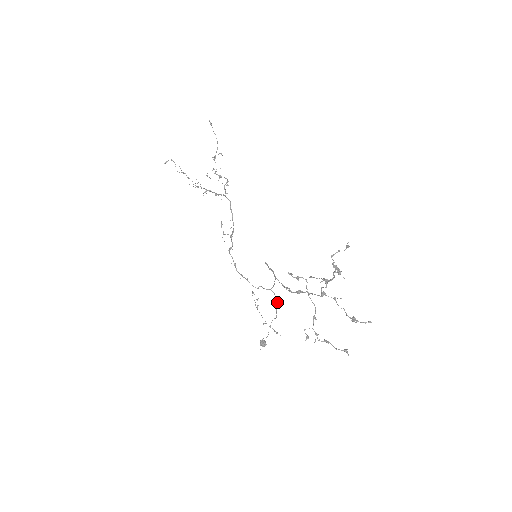
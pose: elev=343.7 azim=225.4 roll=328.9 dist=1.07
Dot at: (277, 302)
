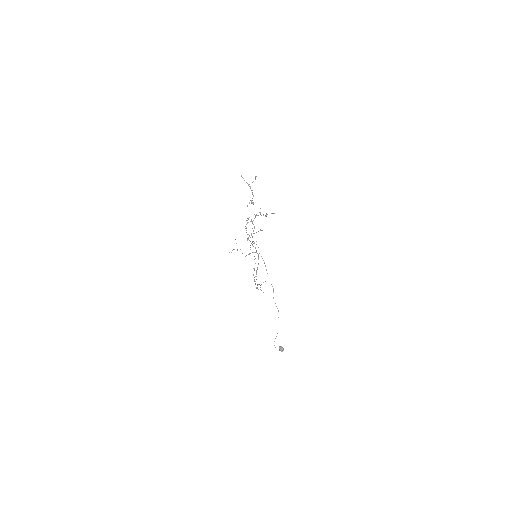
Dot at: (273, 288)
